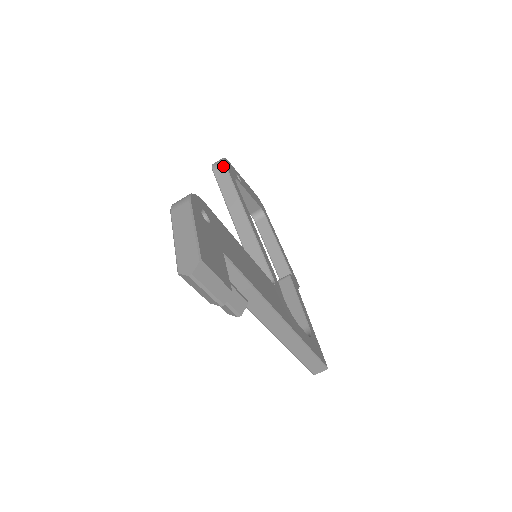
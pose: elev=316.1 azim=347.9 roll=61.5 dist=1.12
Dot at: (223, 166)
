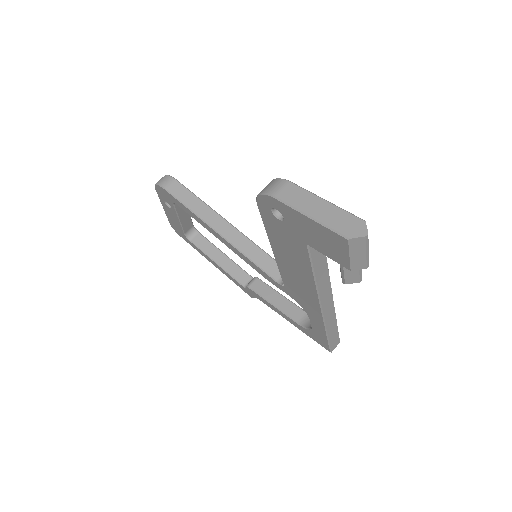
Dot at: (175, 181)
